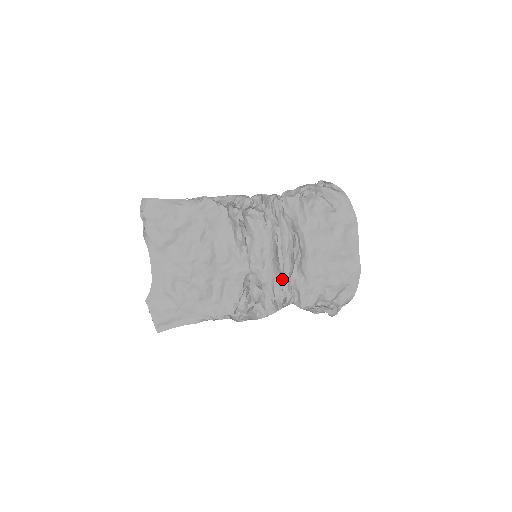
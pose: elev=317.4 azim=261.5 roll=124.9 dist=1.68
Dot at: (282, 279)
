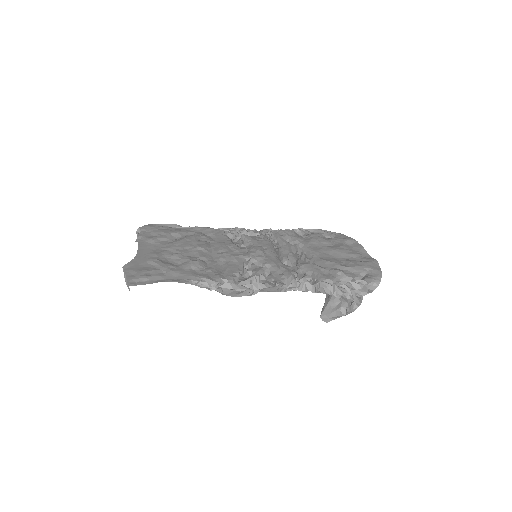
Dot at: (289, 267)
